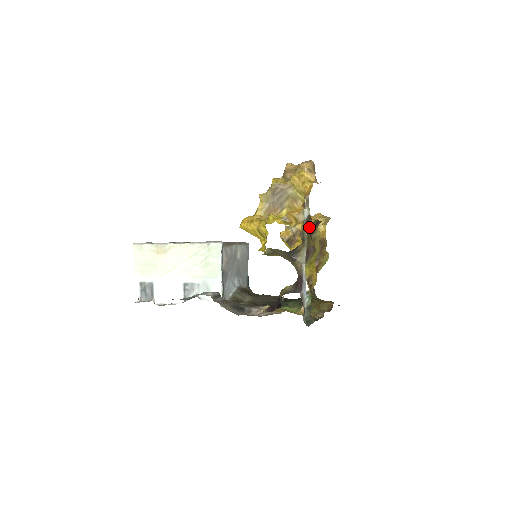
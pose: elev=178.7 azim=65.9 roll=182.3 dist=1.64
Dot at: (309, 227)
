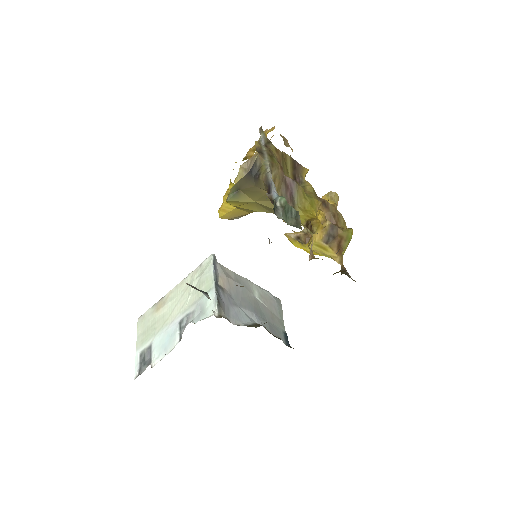
Dot at: (272, 151)
